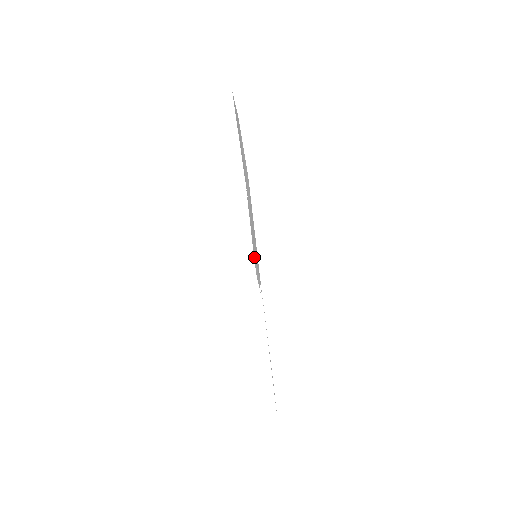
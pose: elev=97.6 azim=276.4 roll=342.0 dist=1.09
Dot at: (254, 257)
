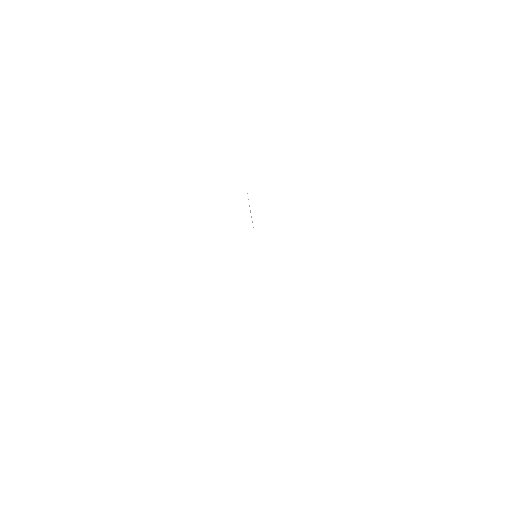
Dot at: (248, 199)
